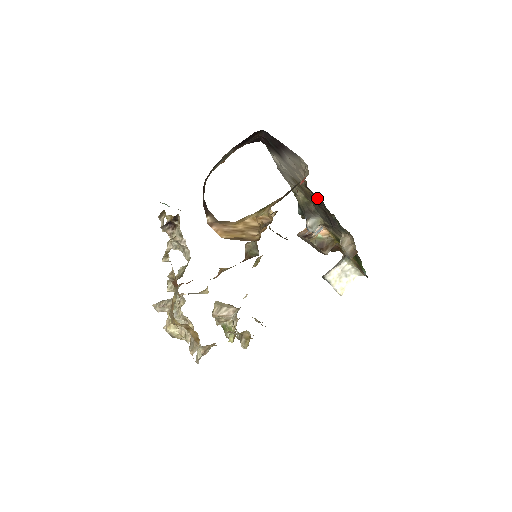
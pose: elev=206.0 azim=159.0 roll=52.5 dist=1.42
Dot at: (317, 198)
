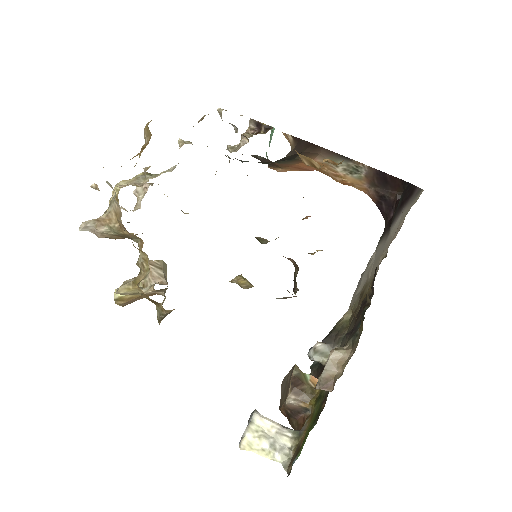
Dot at: (370, 296)
